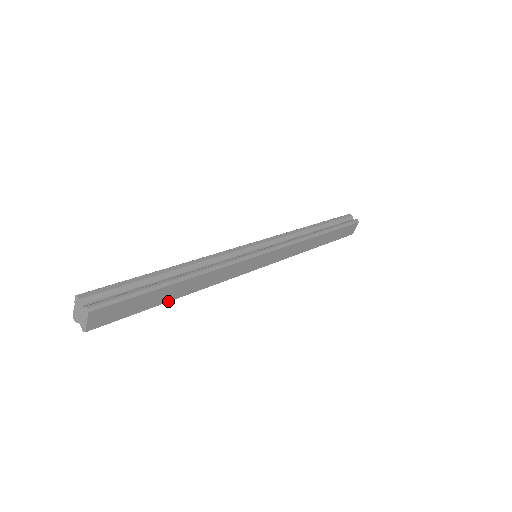
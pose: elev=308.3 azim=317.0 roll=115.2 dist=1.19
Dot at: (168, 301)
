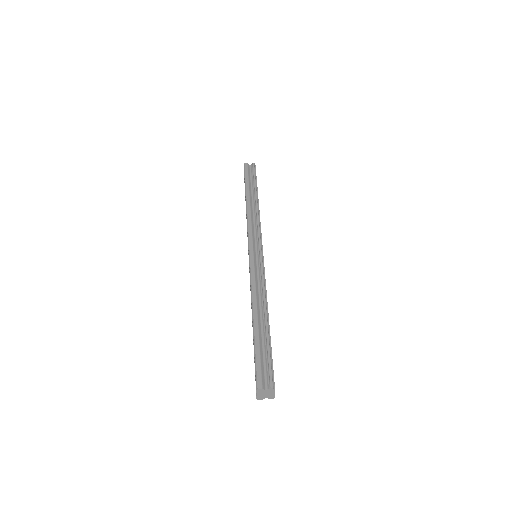
Dot at: occluded
